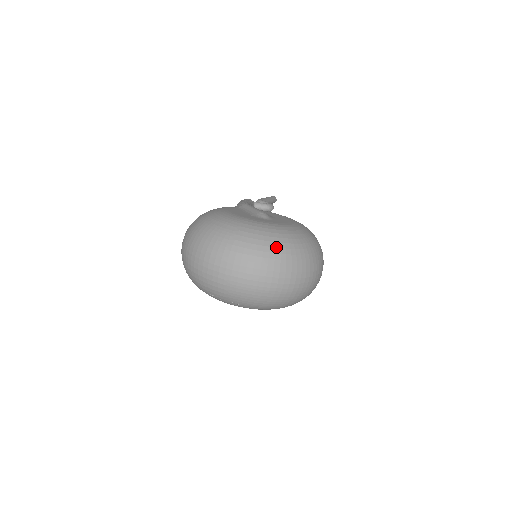
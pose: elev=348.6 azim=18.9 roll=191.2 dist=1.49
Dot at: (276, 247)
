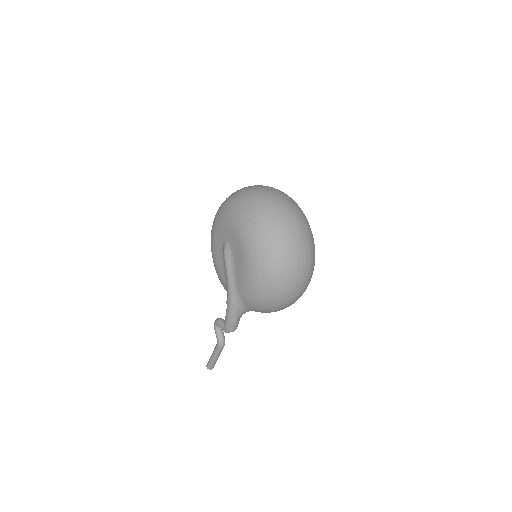
Dot at: occluded
